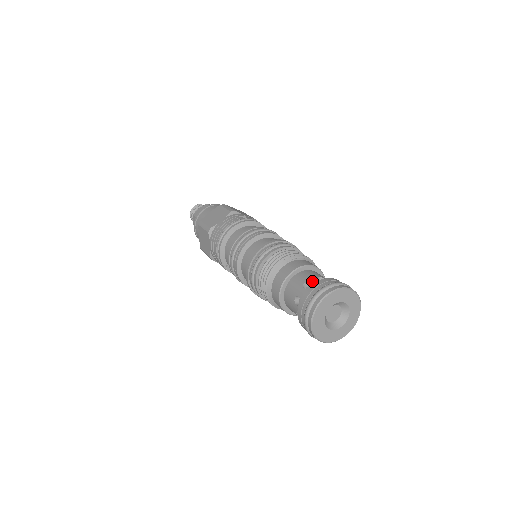
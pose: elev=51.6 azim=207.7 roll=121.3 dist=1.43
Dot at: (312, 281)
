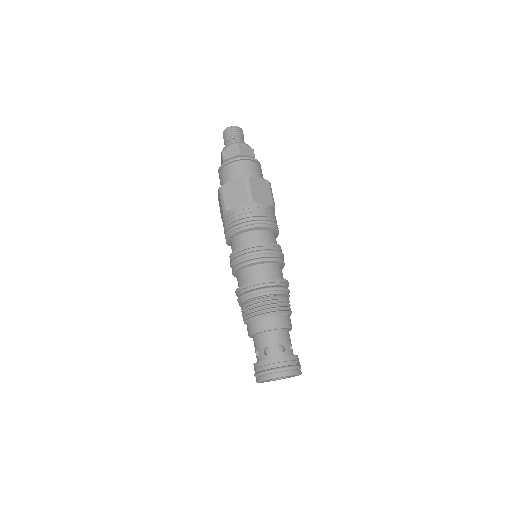
Dot at: (272, 350)
